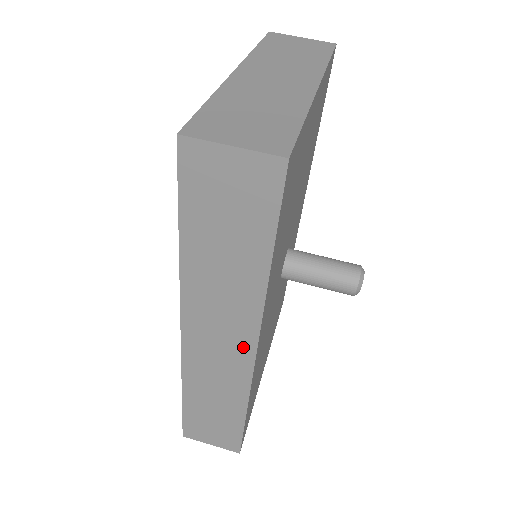
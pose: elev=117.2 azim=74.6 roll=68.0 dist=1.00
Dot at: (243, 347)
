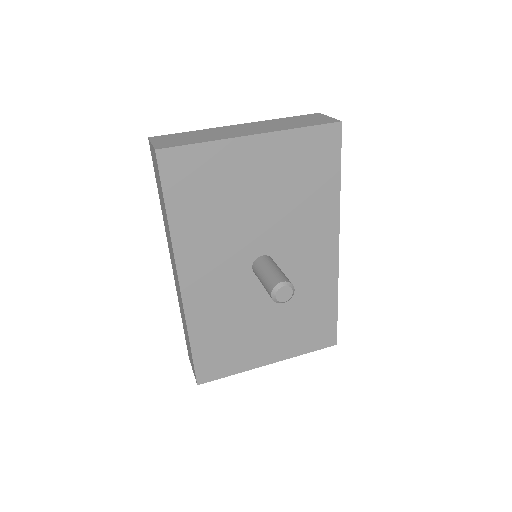
Dot at: (177, 278)
